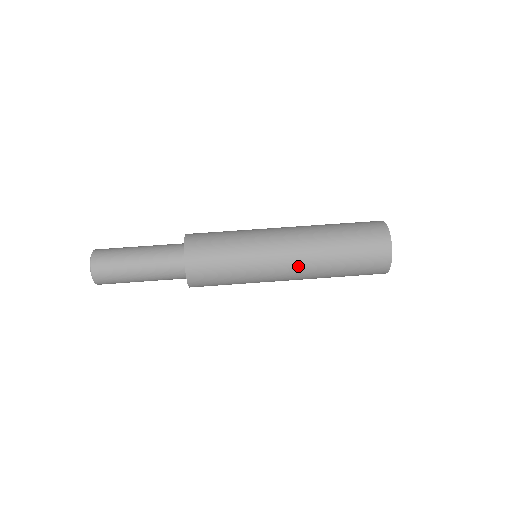
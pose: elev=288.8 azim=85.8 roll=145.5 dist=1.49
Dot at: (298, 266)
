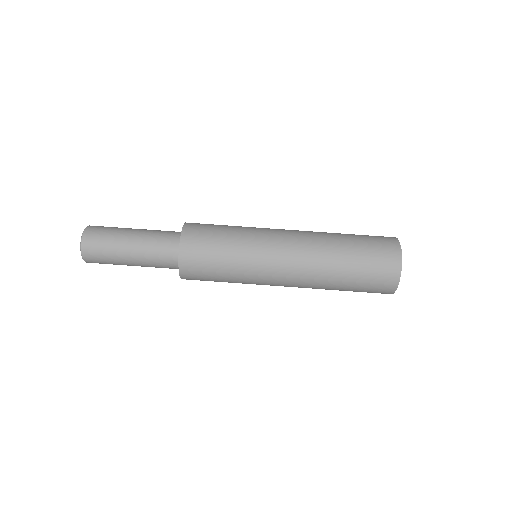
Dot at: occluded
